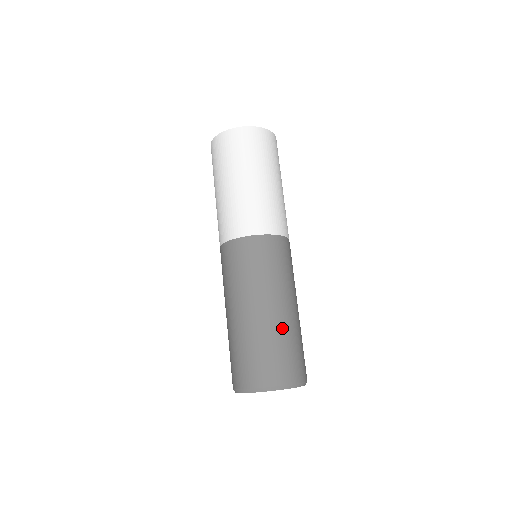
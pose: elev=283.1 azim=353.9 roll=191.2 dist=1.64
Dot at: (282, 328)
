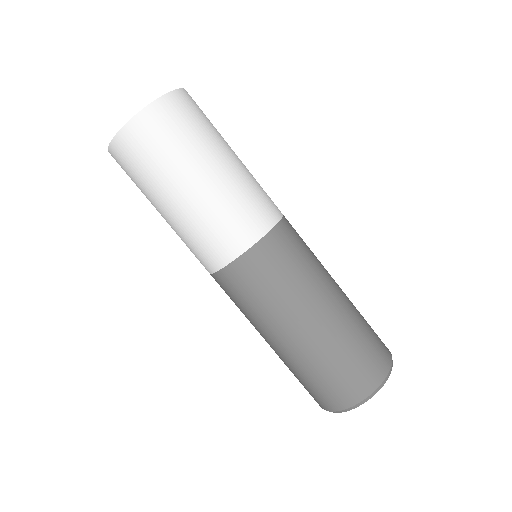
Dot at: (351, 319)
